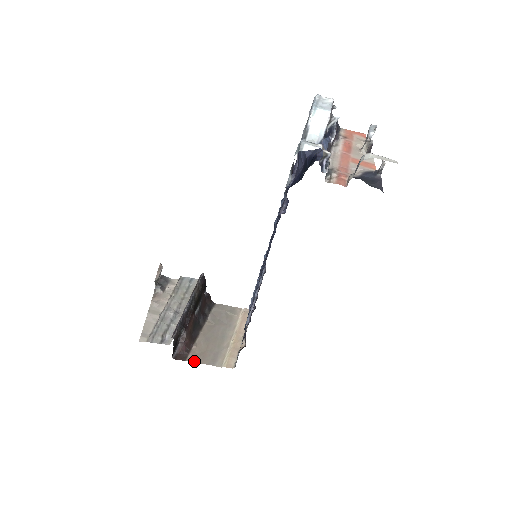
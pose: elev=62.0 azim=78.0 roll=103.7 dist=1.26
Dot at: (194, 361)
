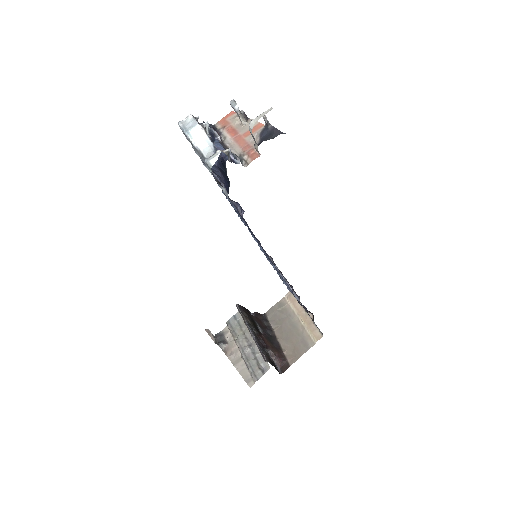
Dot at: (295, 360)
